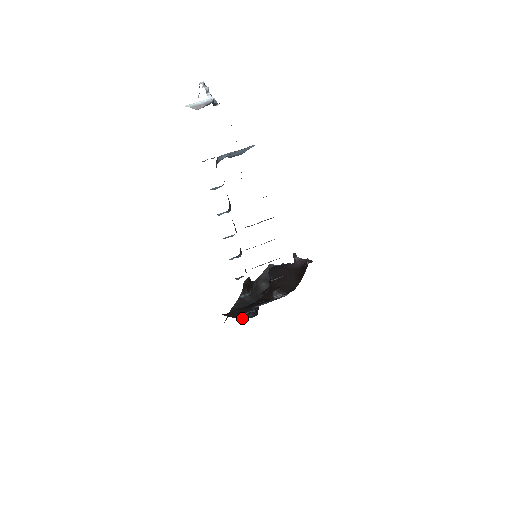
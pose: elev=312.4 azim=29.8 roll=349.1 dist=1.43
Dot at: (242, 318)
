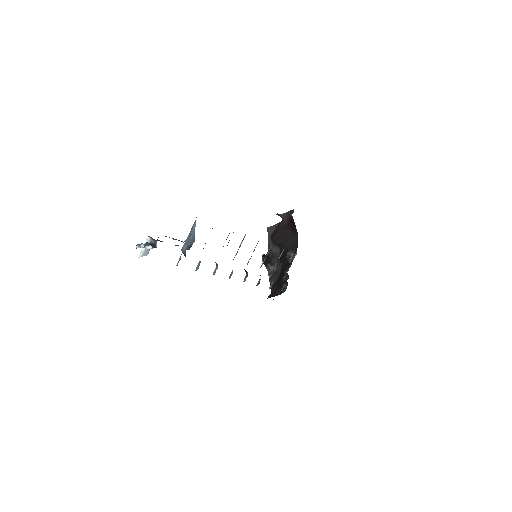
Dot at: occluded
